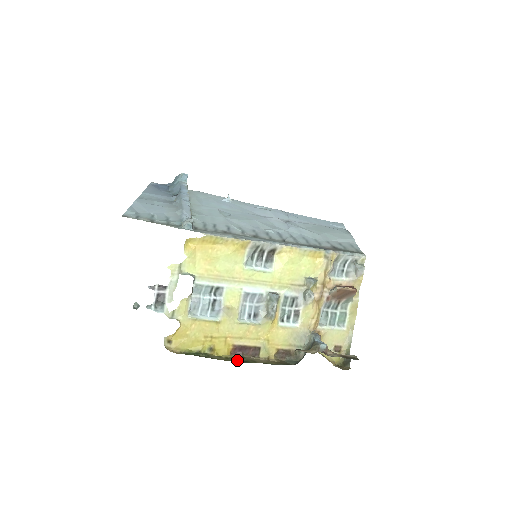
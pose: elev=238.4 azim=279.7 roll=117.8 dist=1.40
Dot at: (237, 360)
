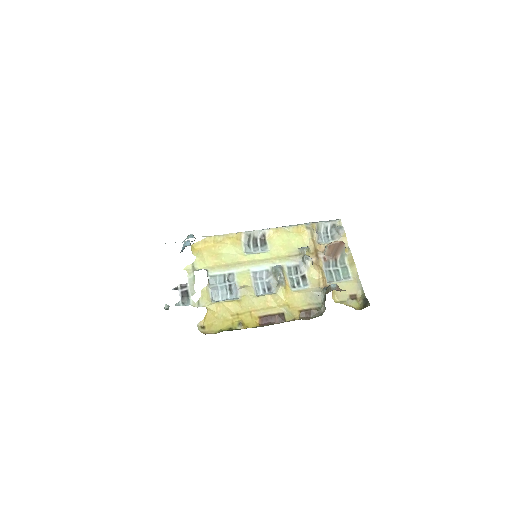
Dot at: occluded
